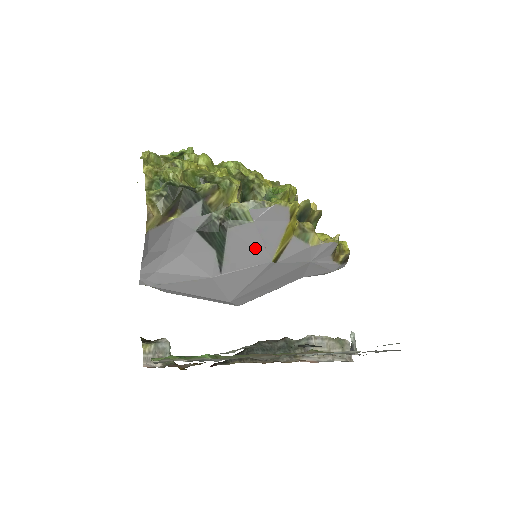
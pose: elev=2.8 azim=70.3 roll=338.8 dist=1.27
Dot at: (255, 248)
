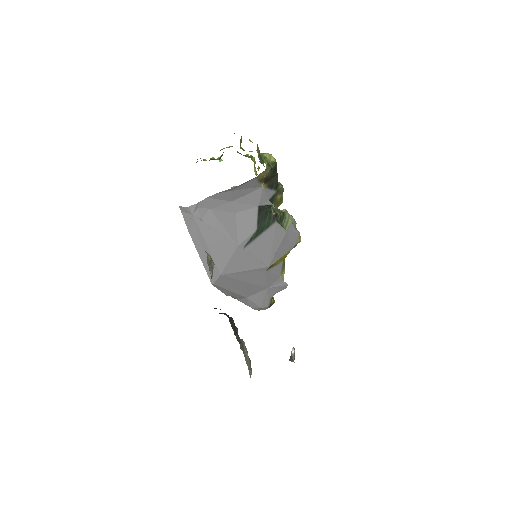
Dot at: (272, 249)
